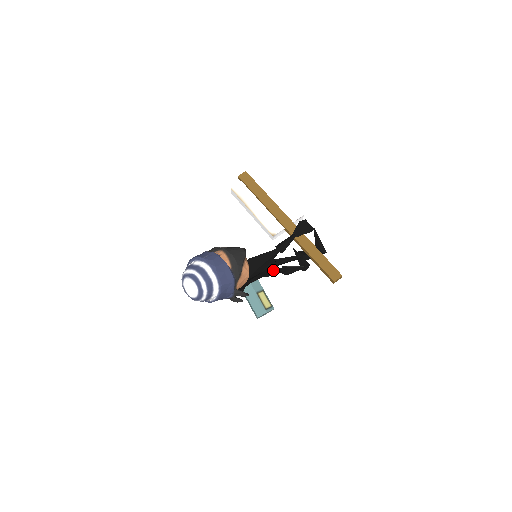
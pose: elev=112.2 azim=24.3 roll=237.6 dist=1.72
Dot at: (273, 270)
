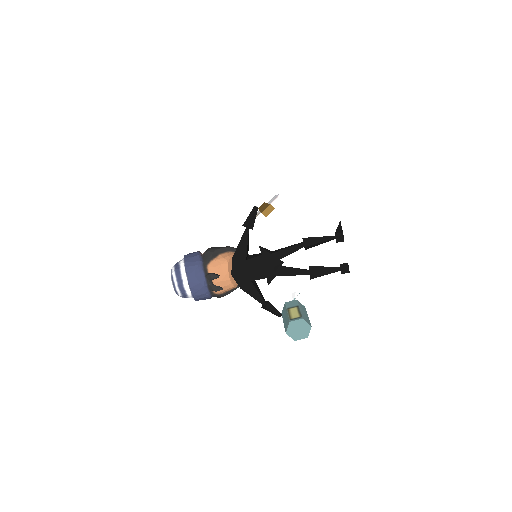
Dot at: (267, 260)
